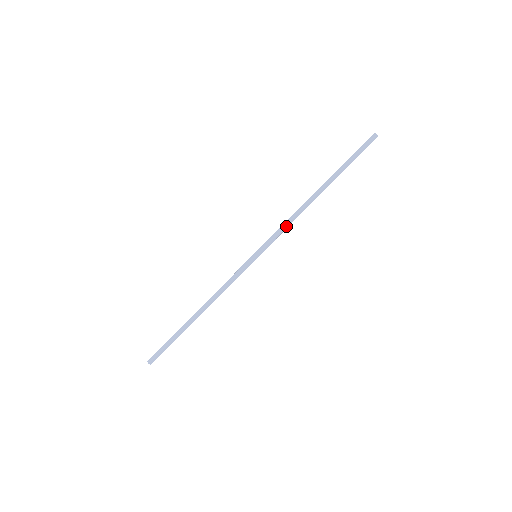
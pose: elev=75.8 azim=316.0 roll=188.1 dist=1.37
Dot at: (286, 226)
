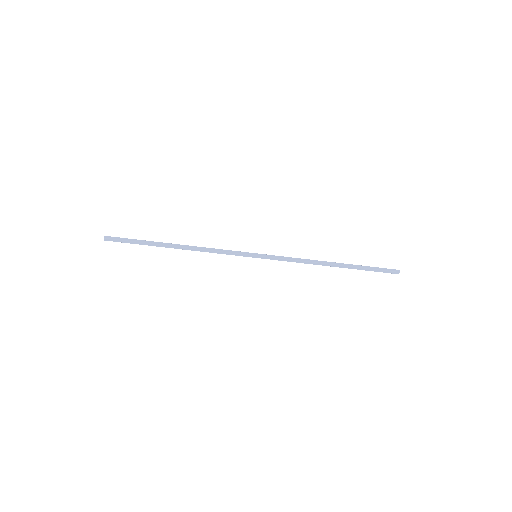
Dot at: (295, 261)
